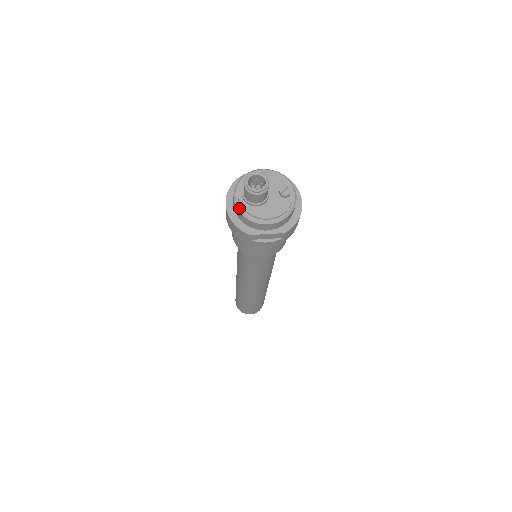
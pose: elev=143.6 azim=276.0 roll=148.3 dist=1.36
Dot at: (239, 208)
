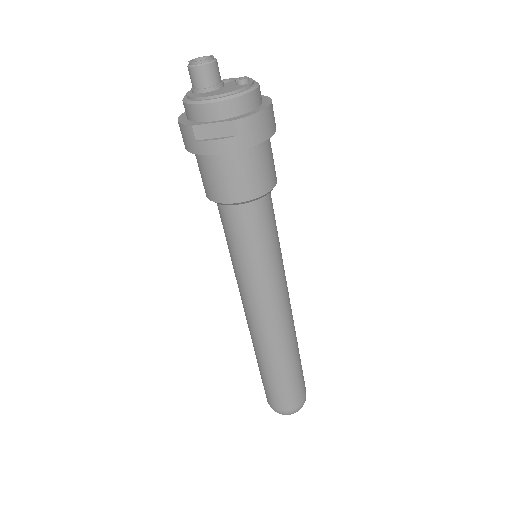
Dot at: (184, 99)
